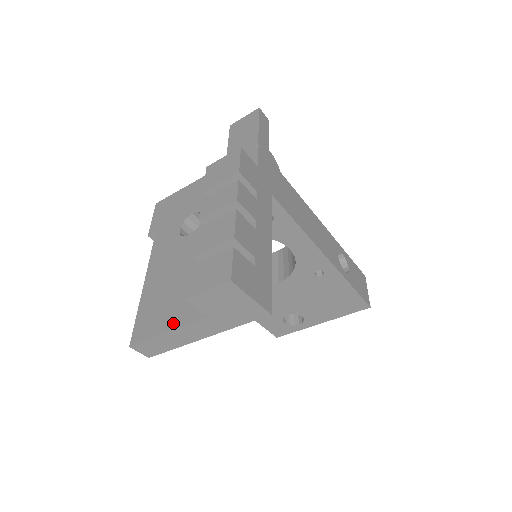
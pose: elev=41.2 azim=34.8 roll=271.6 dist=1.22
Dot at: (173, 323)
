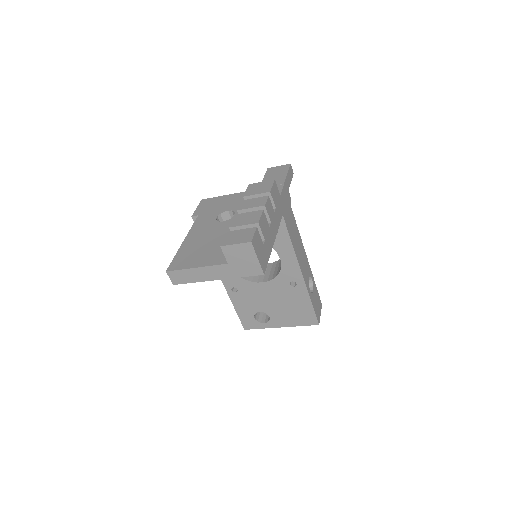
Dot at: (201, 264)
